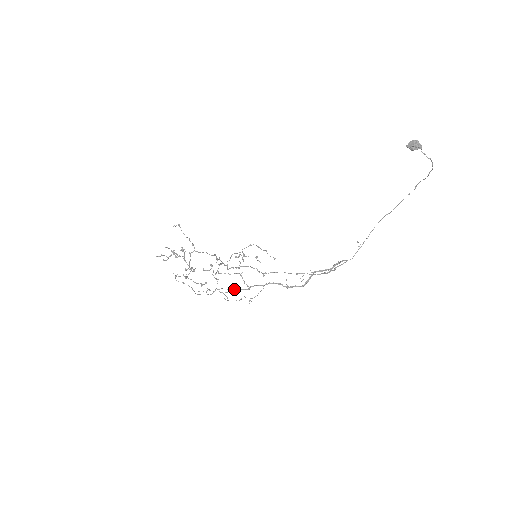
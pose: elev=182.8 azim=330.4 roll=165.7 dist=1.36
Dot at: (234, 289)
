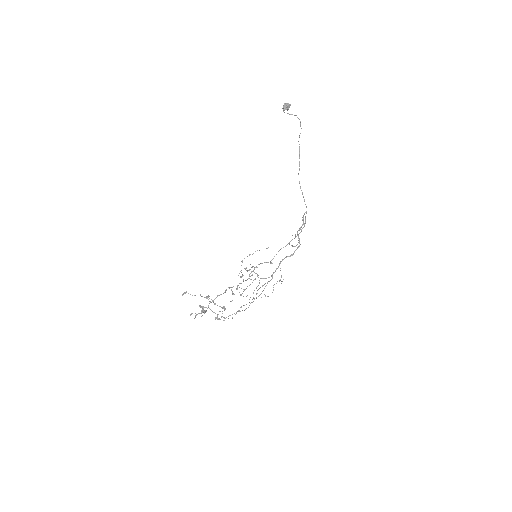
Dot at: occluded
